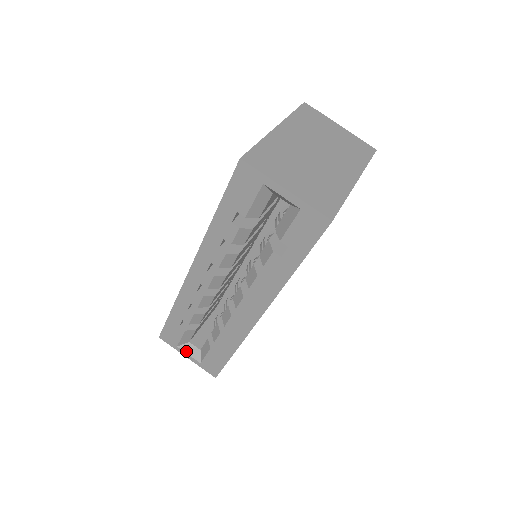
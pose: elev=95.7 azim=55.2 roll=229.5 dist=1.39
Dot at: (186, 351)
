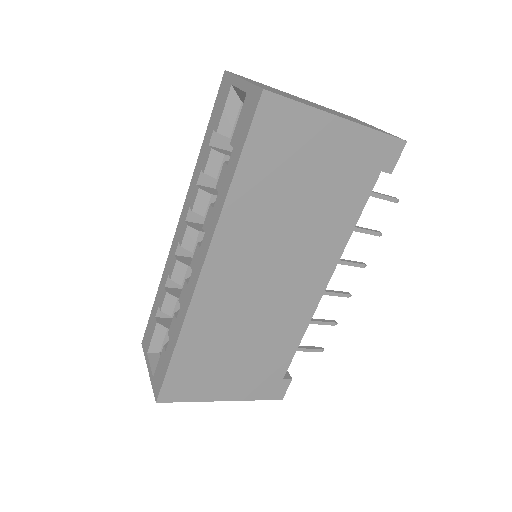
Dot at: (151, 360)
